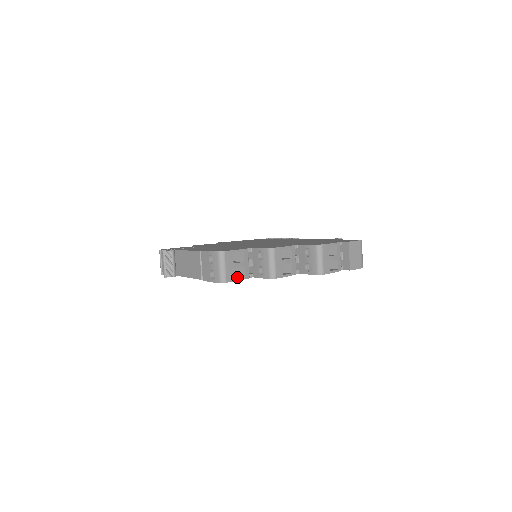
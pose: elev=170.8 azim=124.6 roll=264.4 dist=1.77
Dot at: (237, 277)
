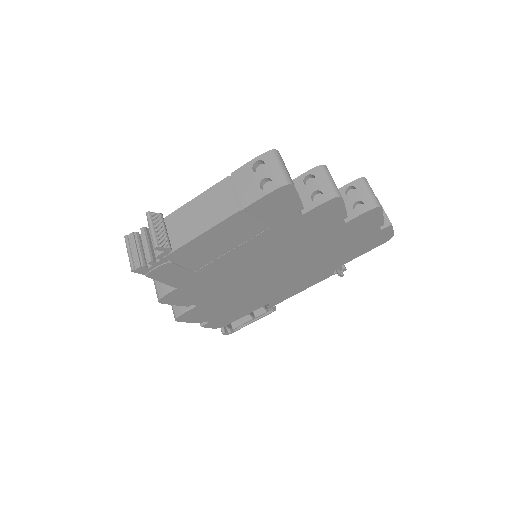
Dot at: (292, 199)
